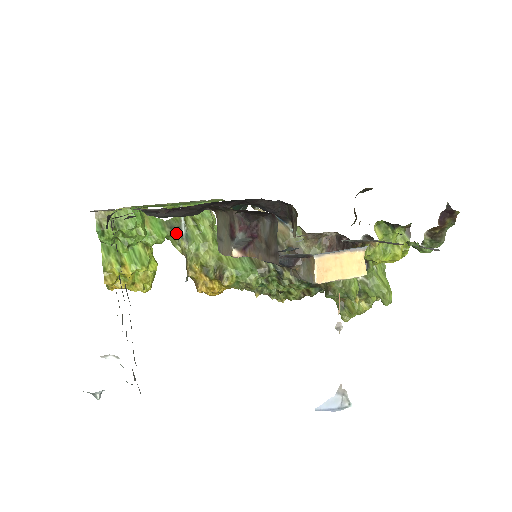
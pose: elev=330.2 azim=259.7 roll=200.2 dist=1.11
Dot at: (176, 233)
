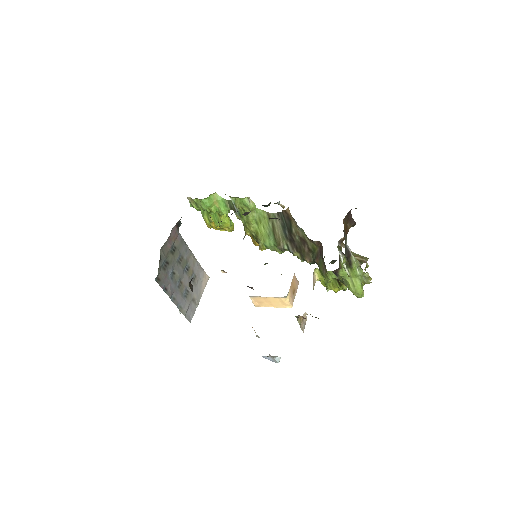
Dot at: (233, 210)
